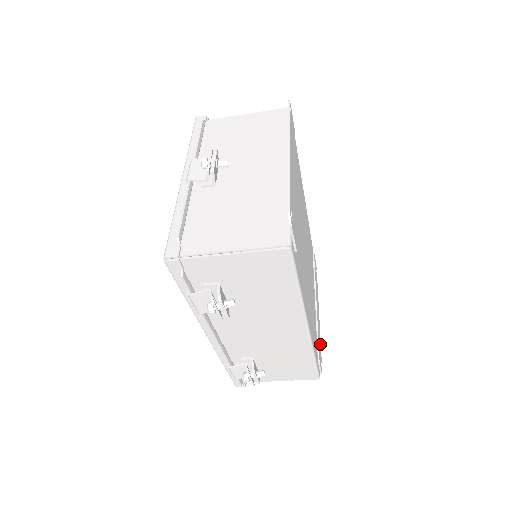
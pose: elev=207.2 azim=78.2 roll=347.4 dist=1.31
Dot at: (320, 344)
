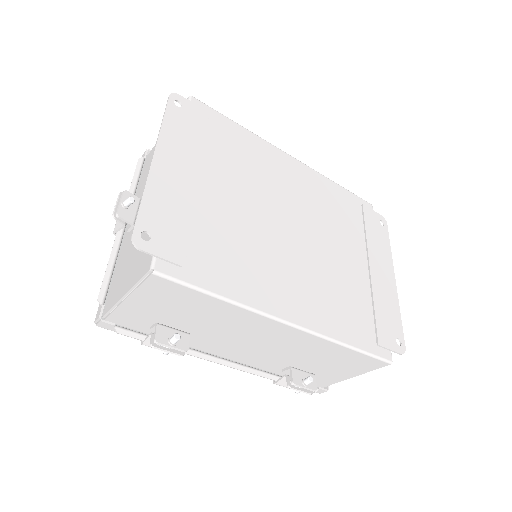
Dot at: (396, 315)
